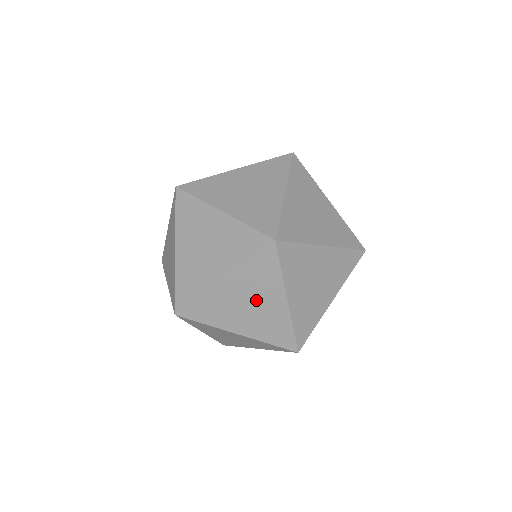
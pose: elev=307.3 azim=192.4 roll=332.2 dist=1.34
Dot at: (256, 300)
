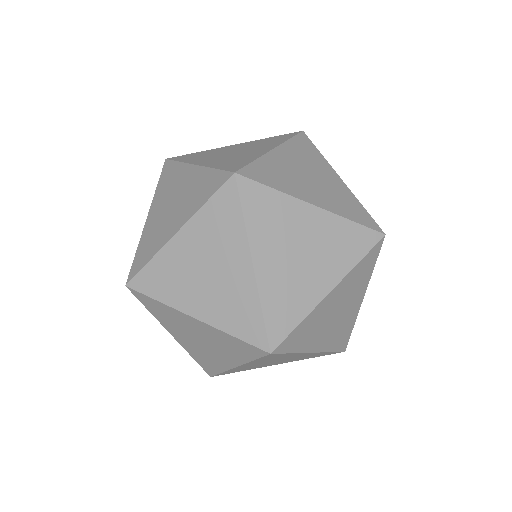
Dot at: (210, 345)
